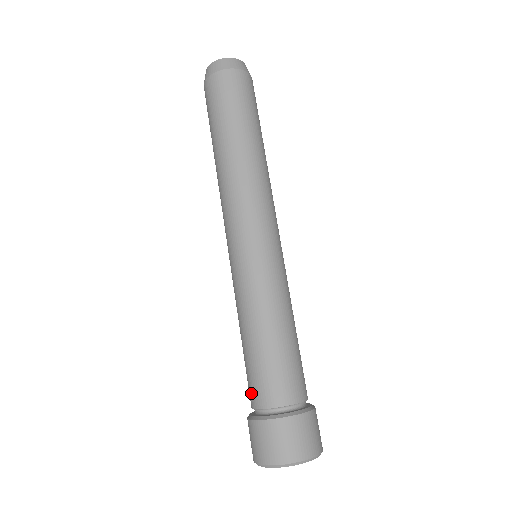
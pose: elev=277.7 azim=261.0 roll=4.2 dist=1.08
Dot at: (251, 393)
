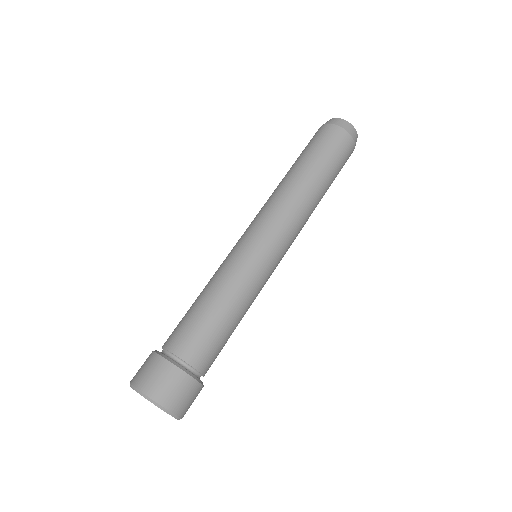
Dot at: (176, 338)
